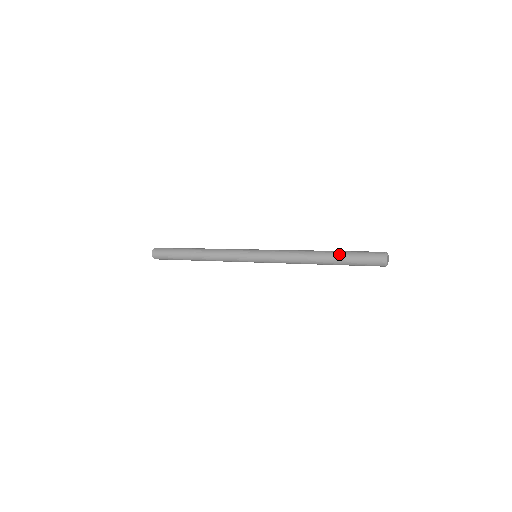
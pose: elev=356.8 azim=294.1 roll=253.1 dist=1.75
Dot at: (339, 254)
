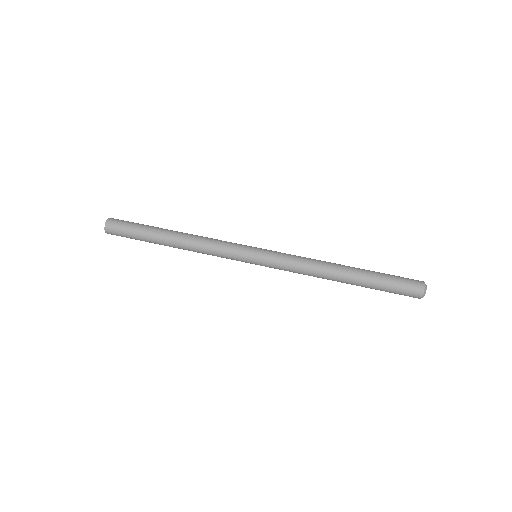
Dot at: (367, 282)
